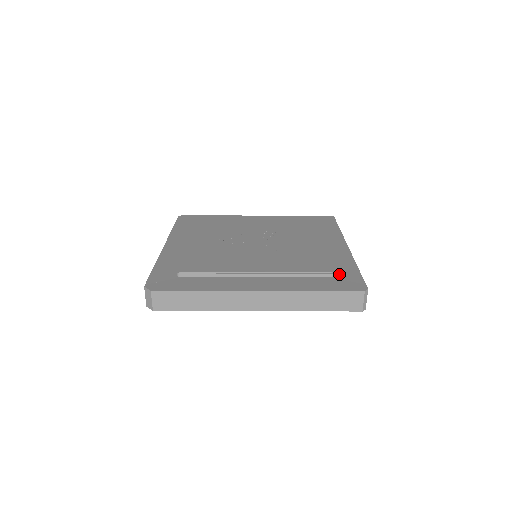
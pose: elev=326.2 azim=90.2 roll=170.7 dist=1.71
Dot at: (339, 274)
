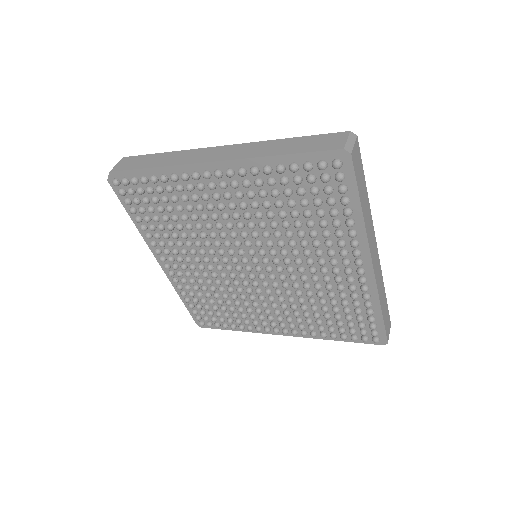
Dot at: occluded
